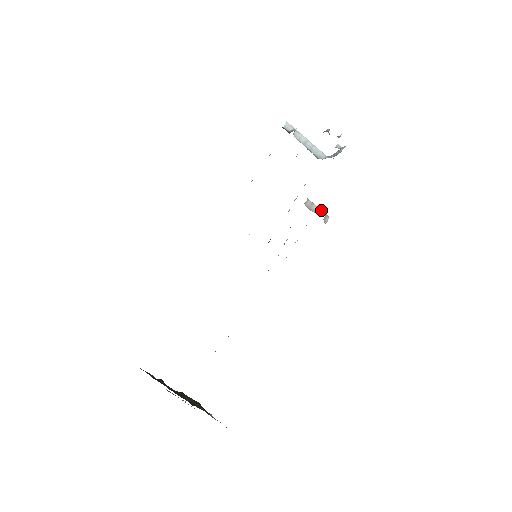
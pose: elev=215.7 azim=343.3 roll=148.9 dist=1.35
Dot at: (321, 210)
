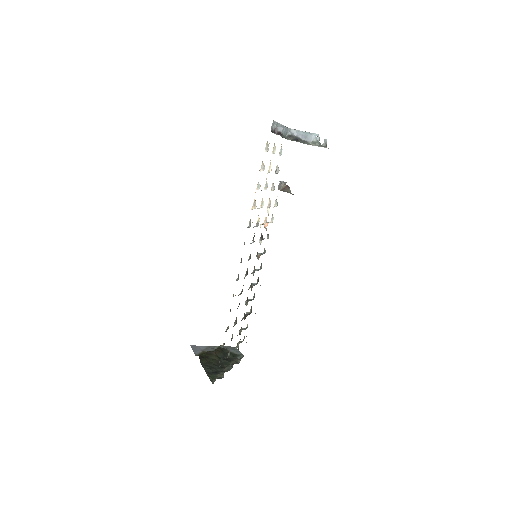
Dot at: (284, 183)
